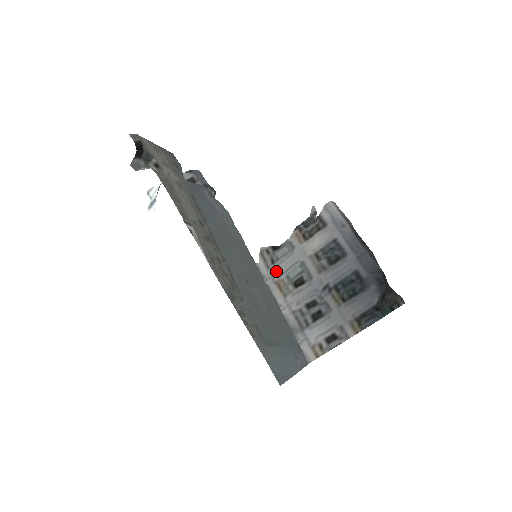
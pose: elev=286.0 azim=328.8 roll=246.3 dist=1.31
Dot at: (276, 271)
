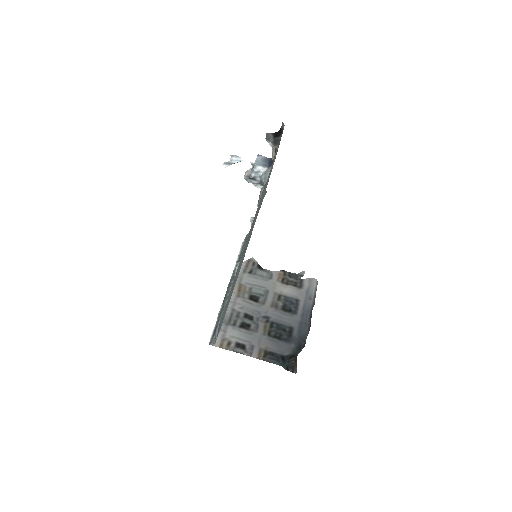
Dot at: (247, 279)
